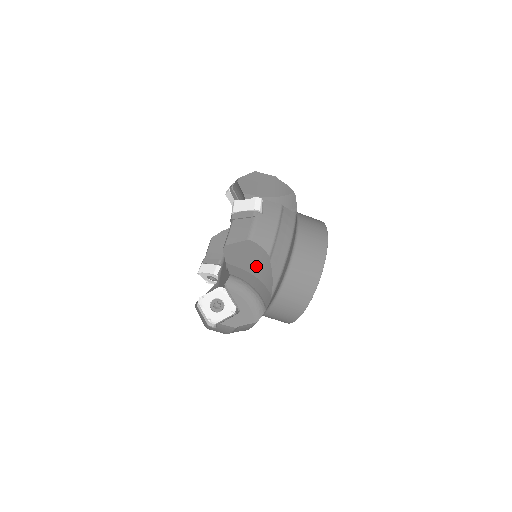
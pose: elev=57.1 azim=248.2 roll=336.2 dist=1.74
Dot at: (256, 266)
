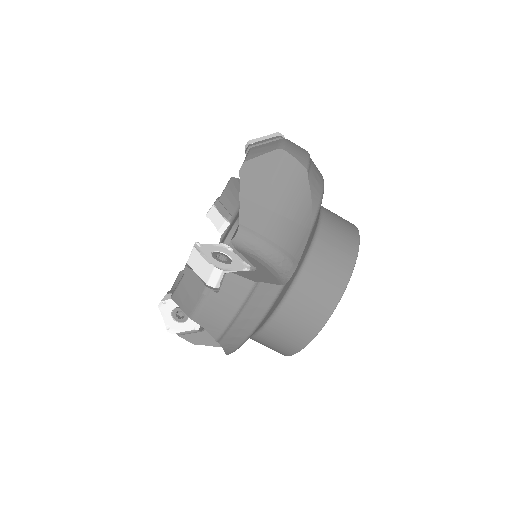
Dot at: (284, 195)
